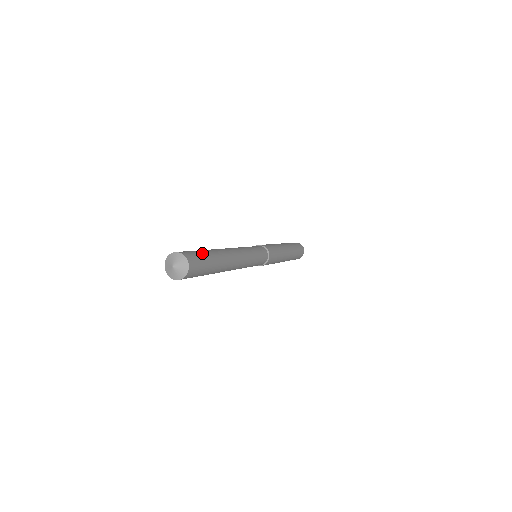
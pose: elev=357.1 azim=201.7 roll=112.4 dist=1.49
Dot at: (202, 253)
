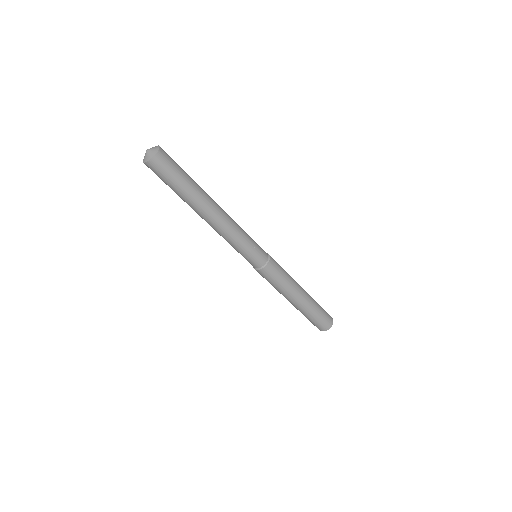
Dot at: occluded
